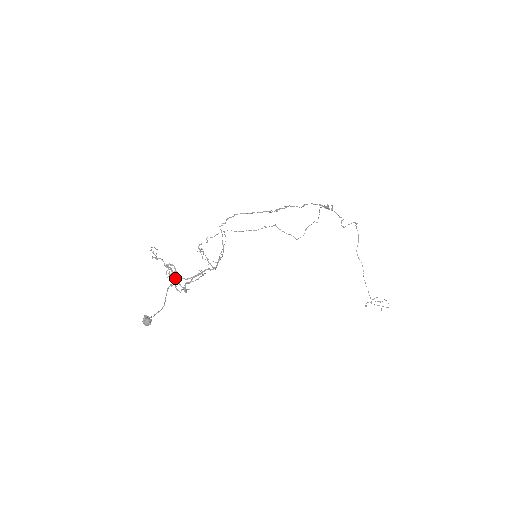
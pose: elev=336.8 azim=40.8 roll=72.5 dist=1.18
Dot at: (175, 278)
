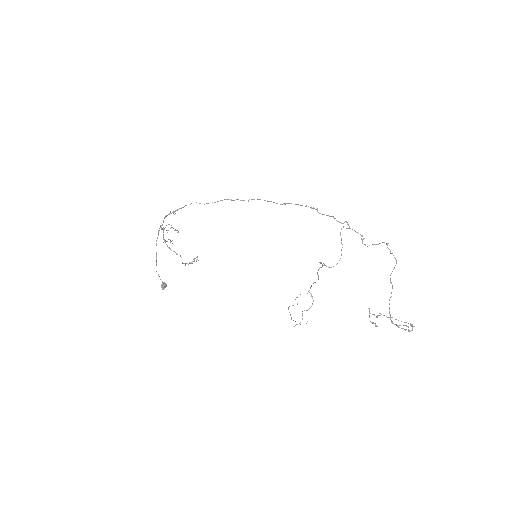
Dot at: (159, 230)
